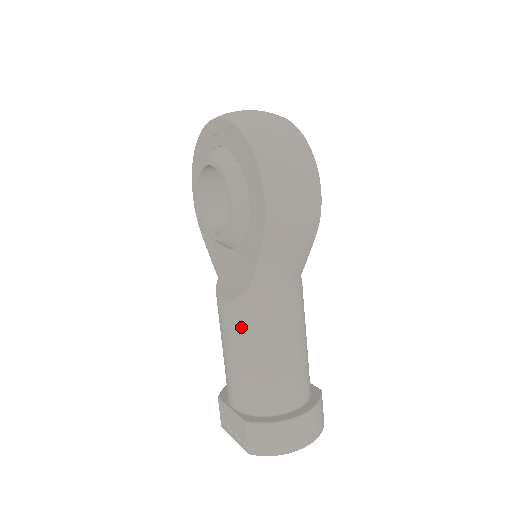
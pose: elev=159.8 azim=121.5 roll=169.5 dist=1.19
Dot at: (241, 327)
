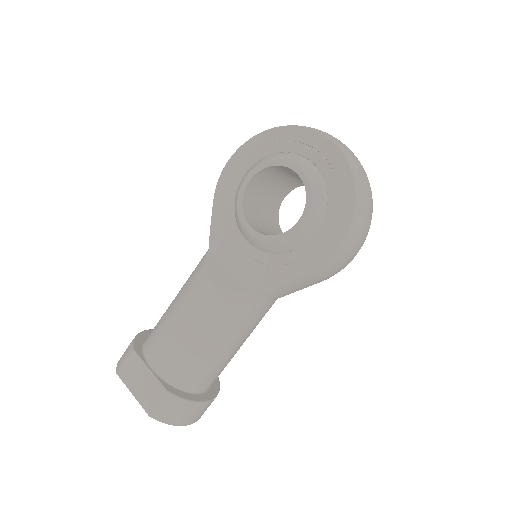
Dot at: (220, 316)
